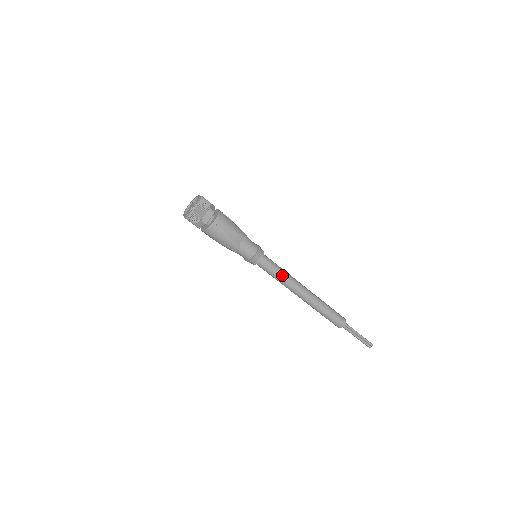
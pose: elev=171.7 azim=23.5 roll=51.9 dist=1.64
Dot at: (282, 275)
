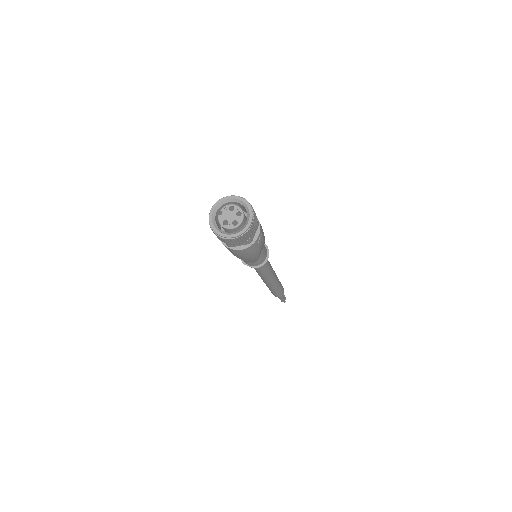
Dot at: (270, 269)
